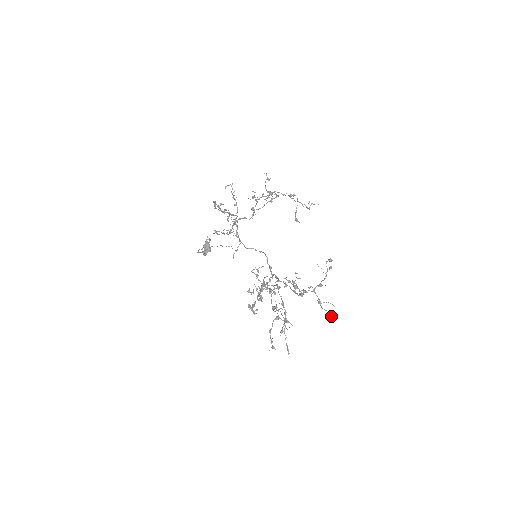
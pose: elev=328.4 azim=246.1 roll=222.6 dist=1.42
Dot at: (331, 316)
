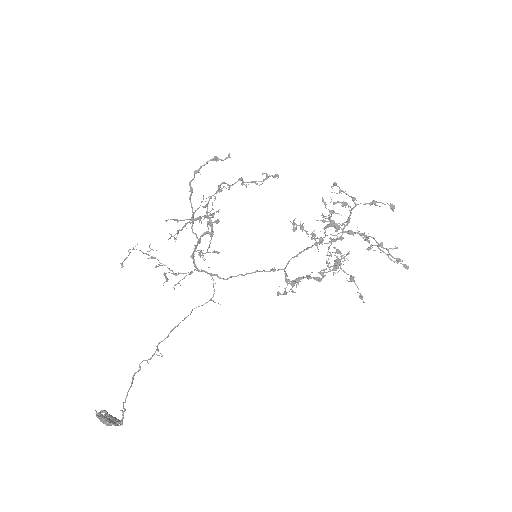
Dot at: (392, 205)
